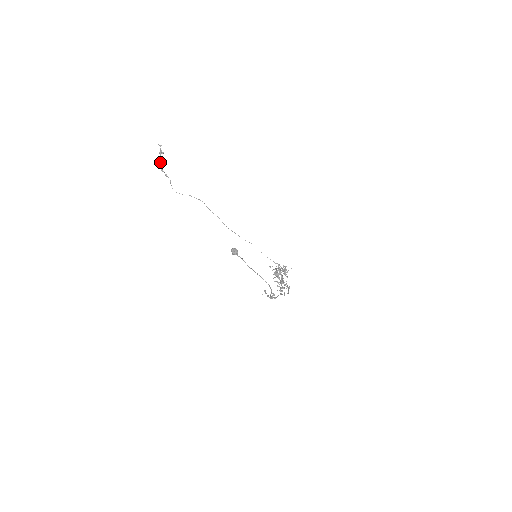
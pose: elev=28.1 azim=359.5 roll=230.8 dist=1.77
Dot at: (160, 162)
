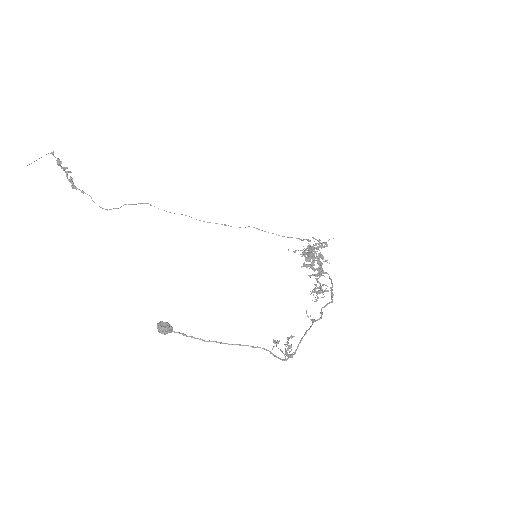
Dot at: occluded
